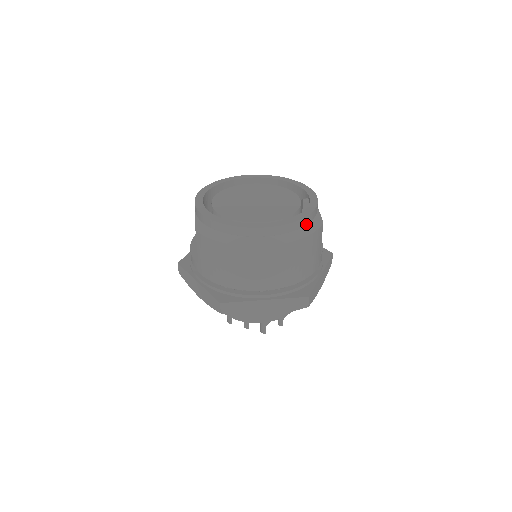
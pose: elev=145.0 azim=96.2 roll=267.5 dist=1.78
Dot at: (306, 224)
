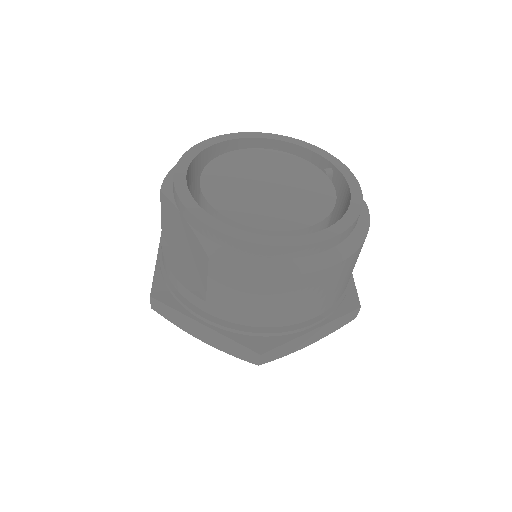
Dot at: occluded
